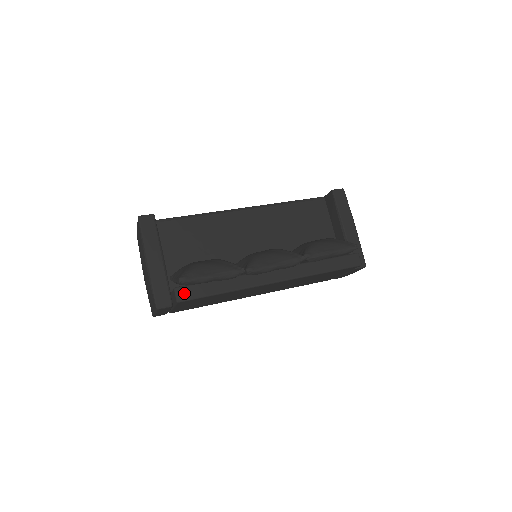
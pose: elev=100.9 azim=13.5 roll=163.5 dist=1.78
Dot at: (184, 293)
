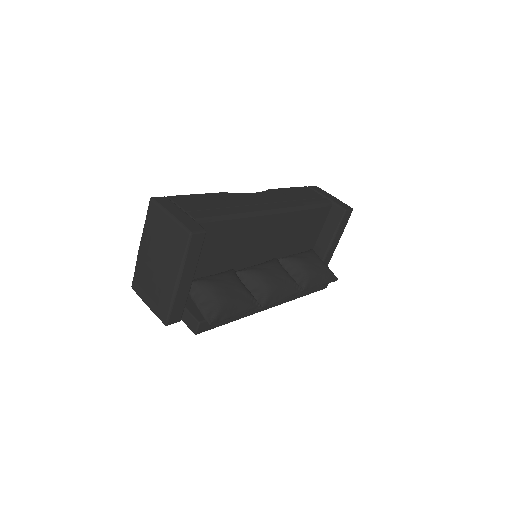
Dot at: (205, 327)
